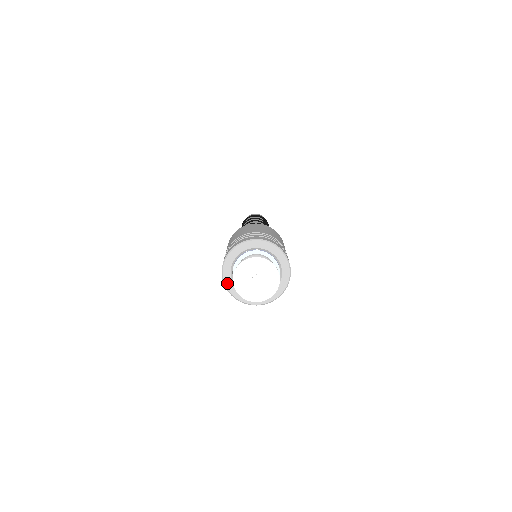
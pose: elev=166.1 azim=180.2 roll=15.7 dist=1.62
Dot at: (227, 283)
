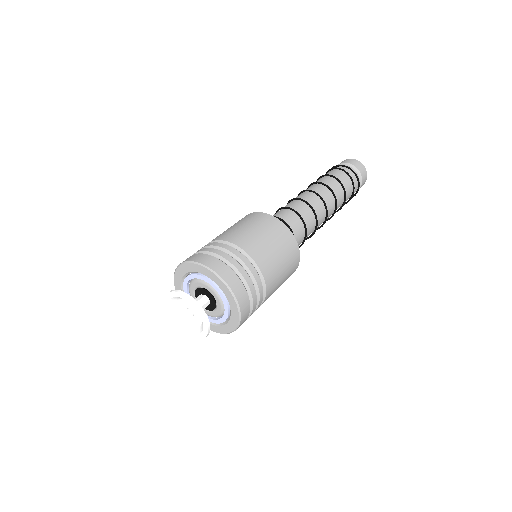
Dot at: occluded
